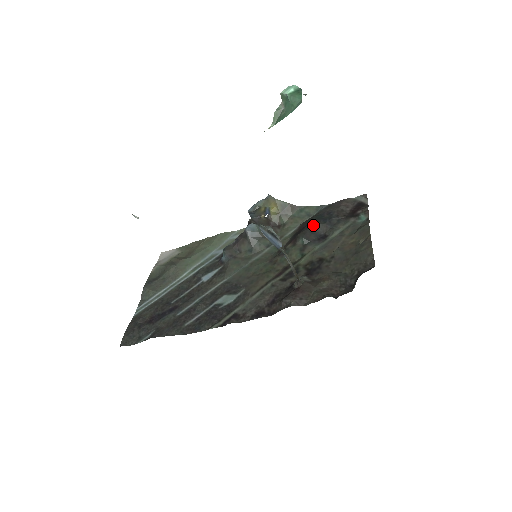
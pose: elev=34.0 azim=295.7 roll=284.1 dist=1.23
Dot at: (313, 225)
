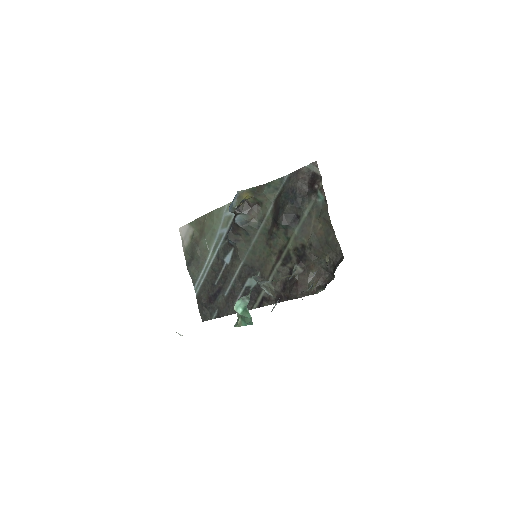
Dot at: (285, 210)
